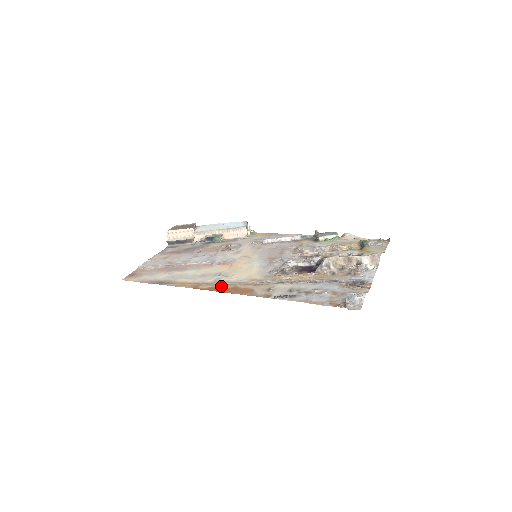
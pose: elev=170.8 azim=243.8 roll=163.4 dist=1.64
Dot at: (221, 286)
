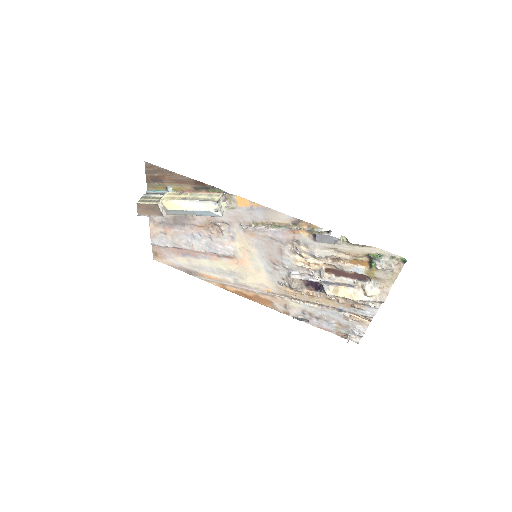
Dot at: (244, 292)
